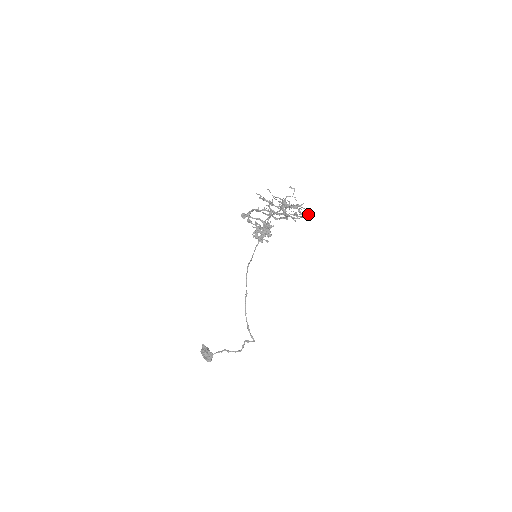
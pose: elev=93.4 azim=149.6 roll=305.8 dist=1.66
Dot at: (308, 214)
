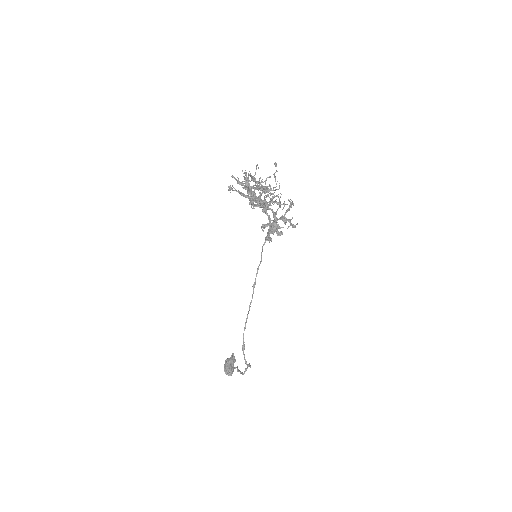
Dot at: (290, 205)
